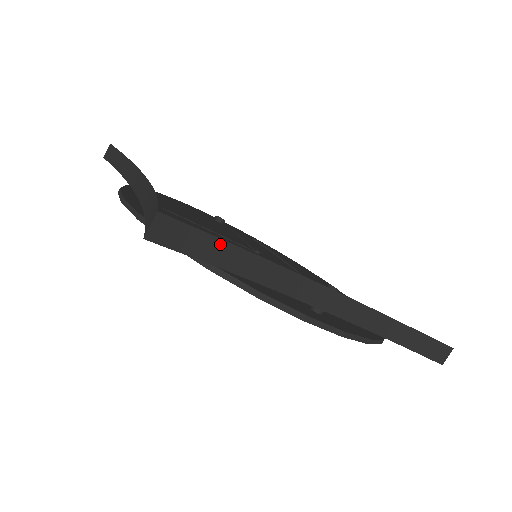
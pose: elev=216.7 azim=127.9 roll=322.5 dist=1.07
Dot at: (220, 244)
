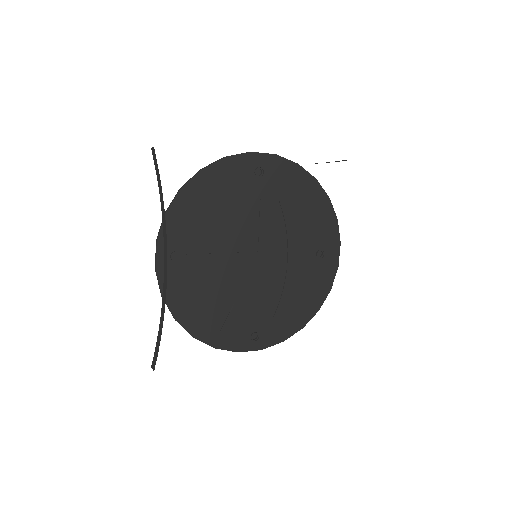
Dot at: occluded
